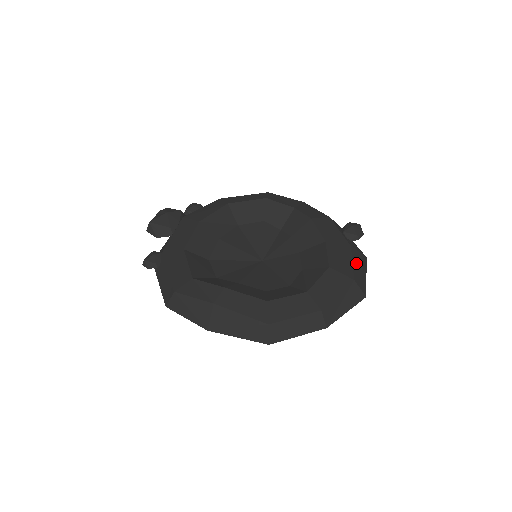
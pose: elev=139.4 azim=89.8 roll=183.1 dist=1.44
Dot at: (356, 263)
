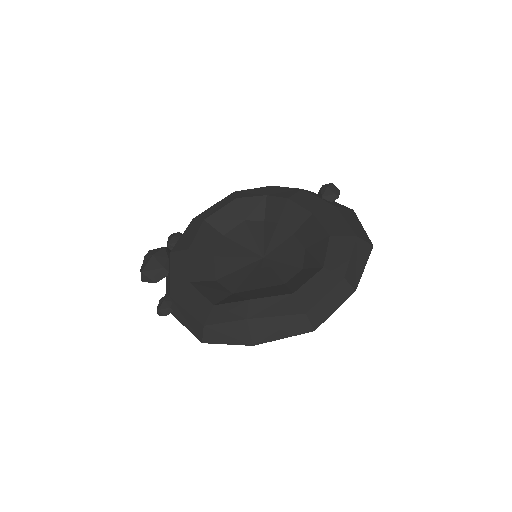
Dot at: (349, 220)
